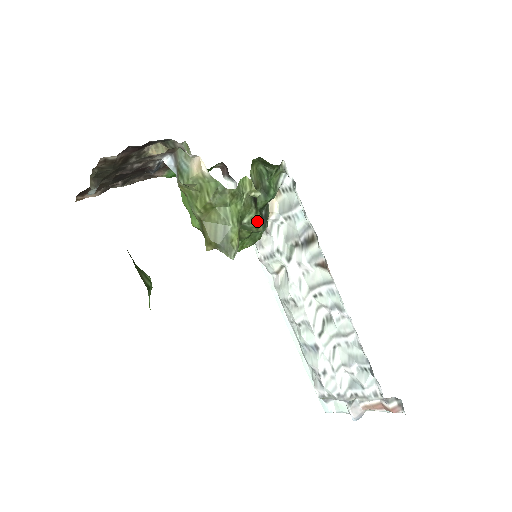
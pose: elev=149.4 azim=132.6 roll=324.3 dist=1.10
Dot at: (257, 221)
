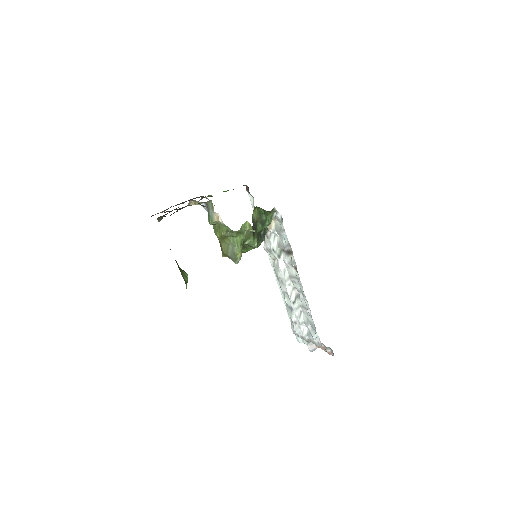
Dot at: (254, 243)
